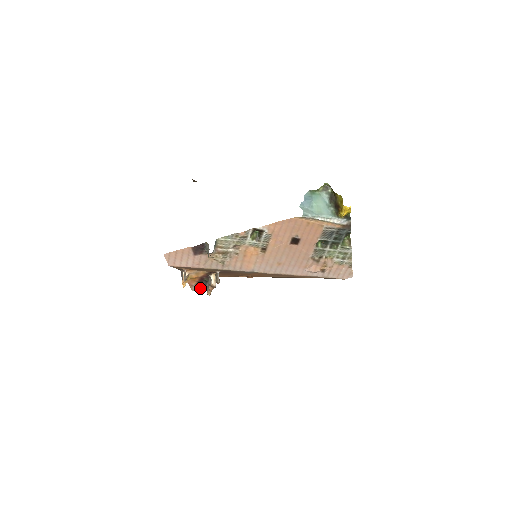
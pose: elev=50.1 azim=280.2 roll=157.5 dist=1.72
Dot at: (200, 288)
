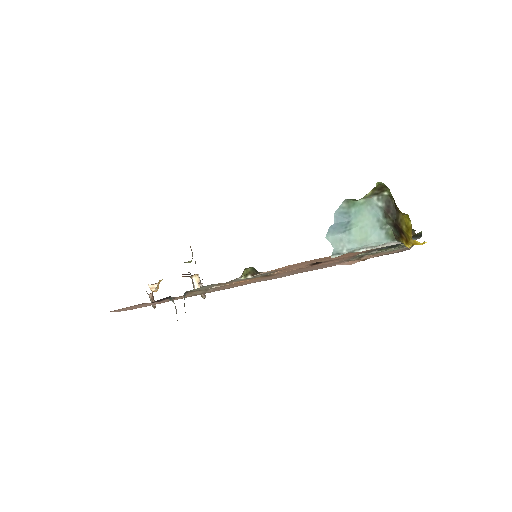
Dot at: occluded
